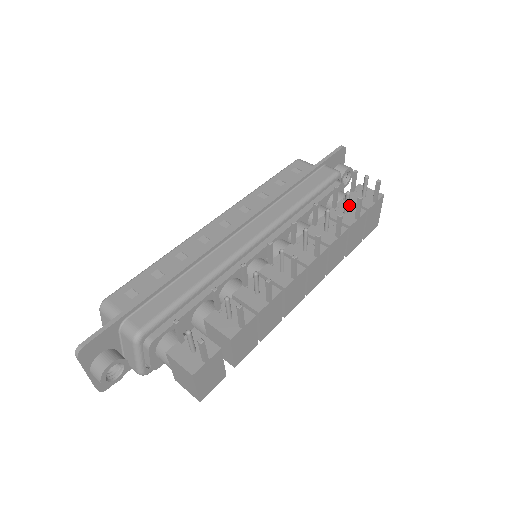
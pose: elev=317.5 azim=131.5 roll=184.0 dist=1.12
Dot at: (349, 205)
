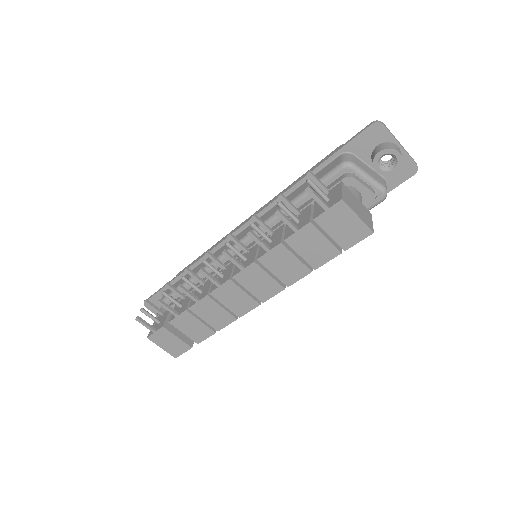
Dot at: (308, 212)
